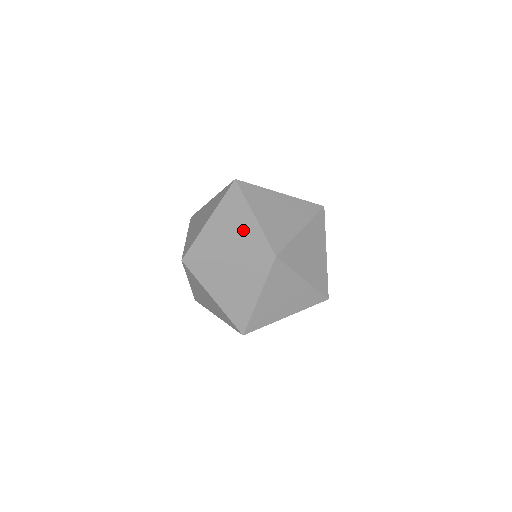
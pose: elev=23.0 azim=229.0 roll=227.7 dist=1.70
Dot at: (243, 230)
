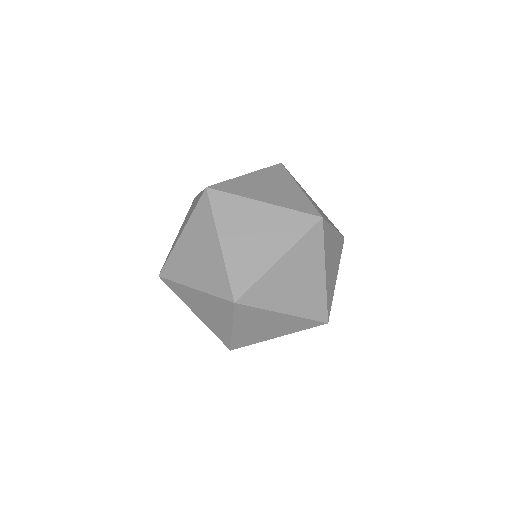
Dot at: (192, 208)
